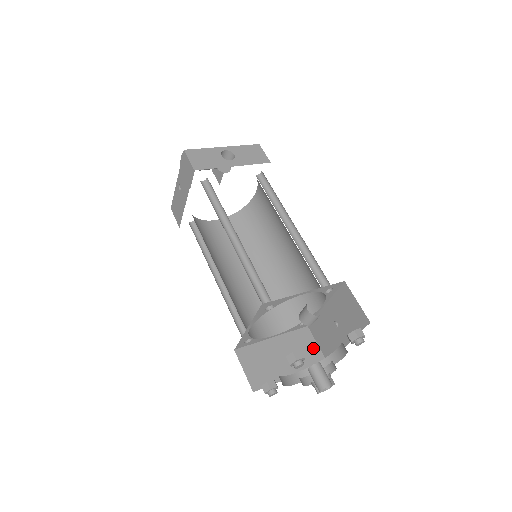
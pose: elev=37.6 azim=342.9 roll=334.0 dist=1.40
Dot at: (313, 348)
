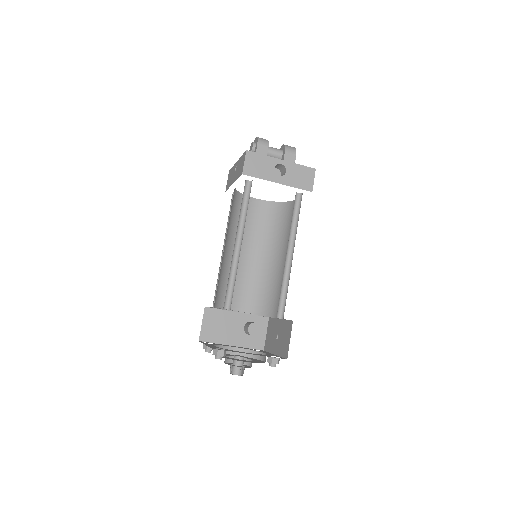
Dot at: (261, 335)
